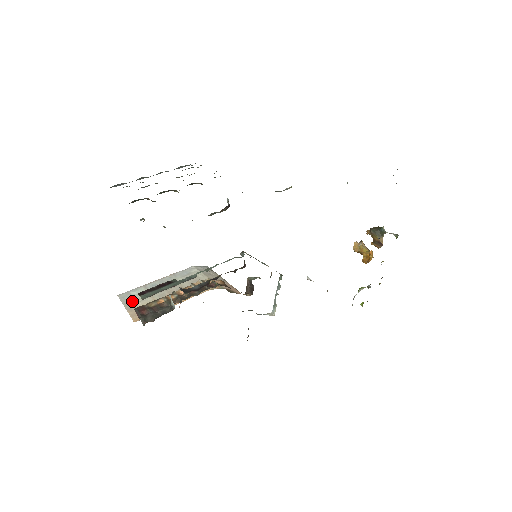
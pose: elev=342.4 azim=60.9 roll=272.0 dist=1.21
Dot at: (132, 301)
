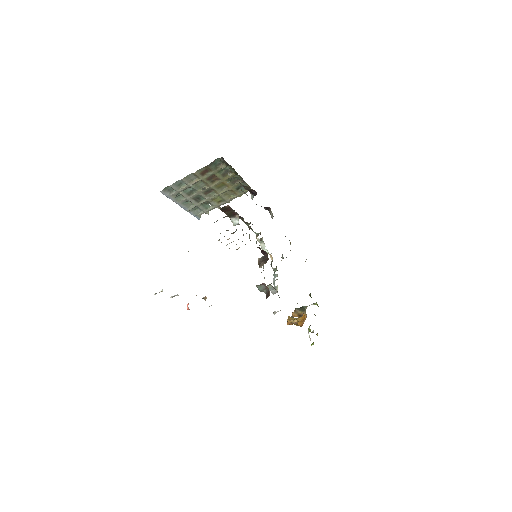
Dot at: occluded
